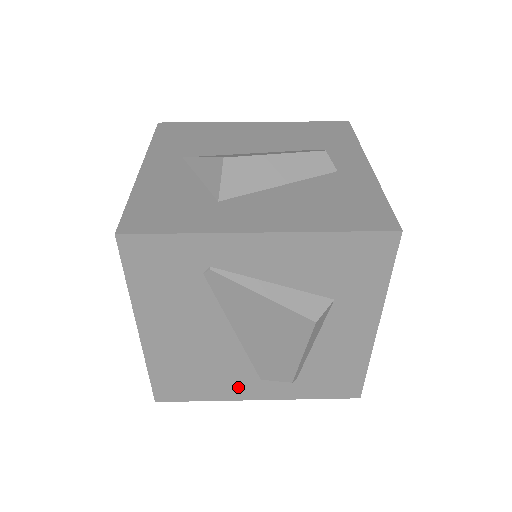
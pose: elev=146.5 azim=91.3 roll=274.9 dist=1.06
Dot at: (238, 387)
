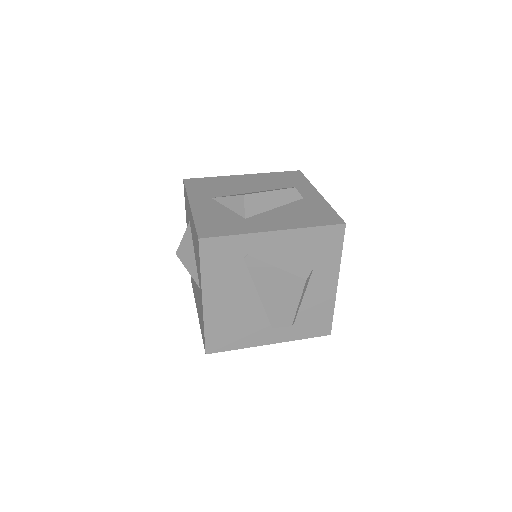
Dot at: (258, 336)
